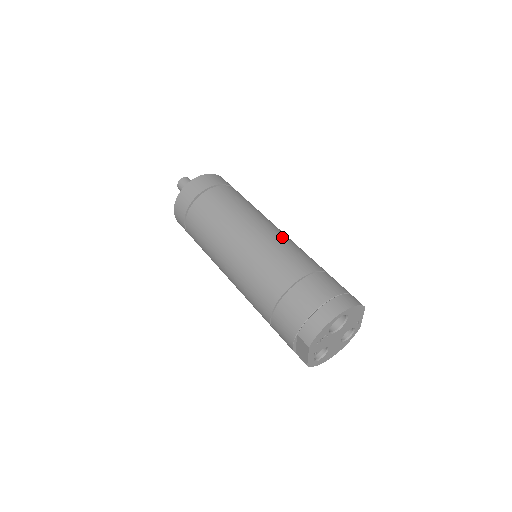
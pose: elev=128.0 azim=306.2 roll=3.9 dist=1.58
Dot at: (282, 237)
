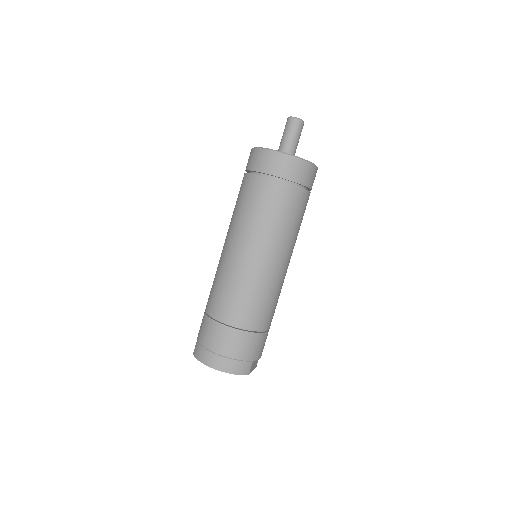
Dot at: (261, 280)
